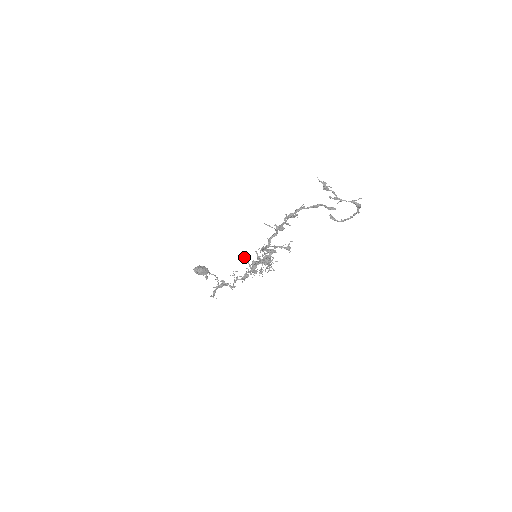
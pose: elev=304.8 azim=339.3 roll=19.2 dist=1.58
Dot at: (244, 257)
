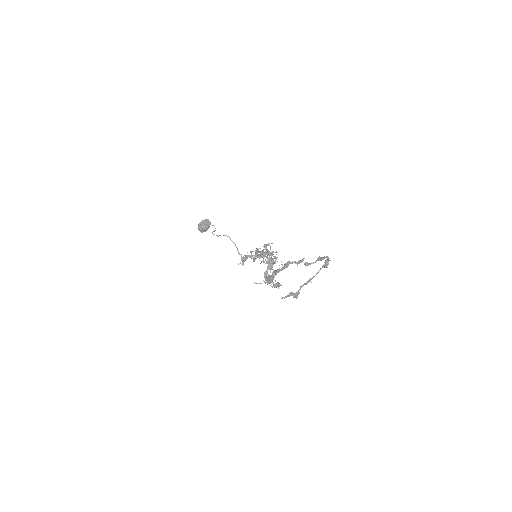
Dot at: occluded
